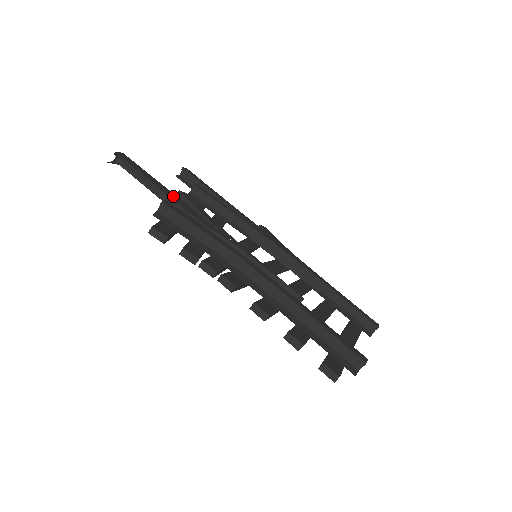
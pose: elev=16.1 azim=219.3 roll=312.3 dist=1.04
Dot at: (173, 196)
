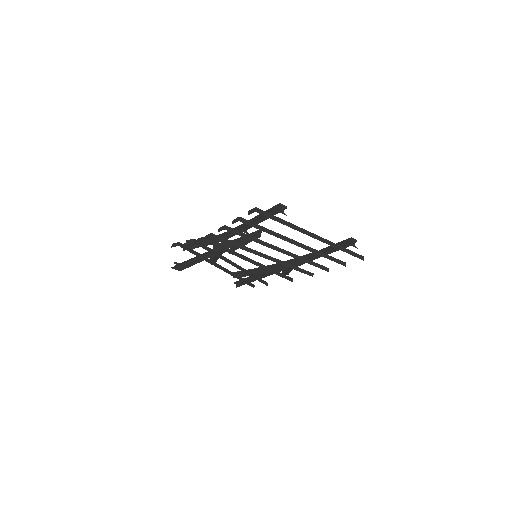
Dot at: occluded
